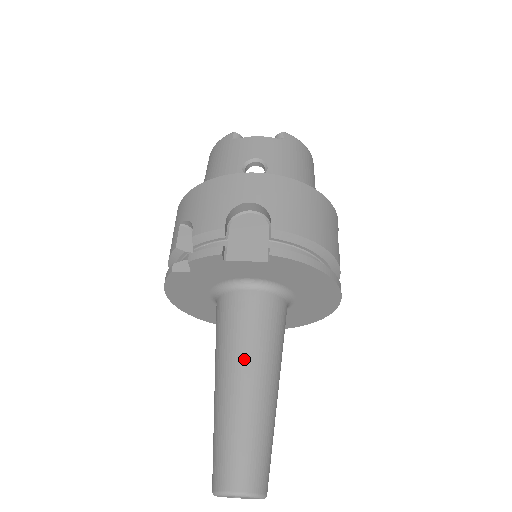
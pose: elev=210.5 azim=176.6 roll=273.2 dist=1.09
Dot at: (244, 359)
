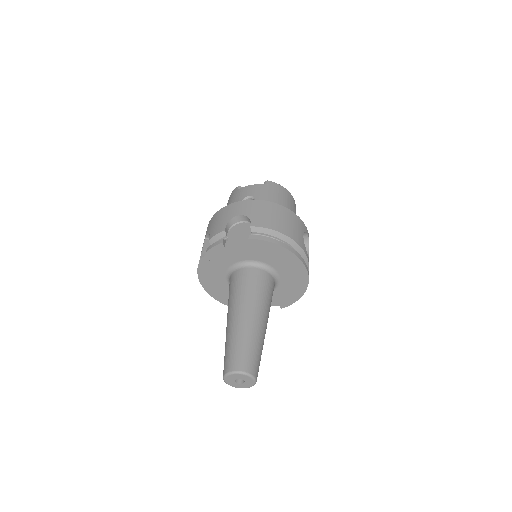
Dot at: (241, 304)
